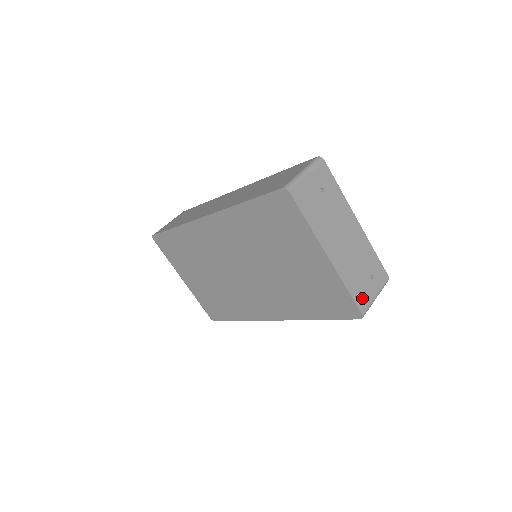
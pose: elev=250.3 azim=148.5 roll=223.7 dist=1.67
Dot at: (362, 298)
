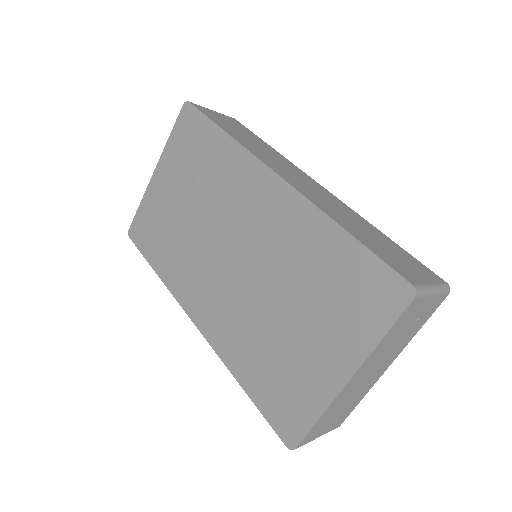
Dot at: (313, 434)
